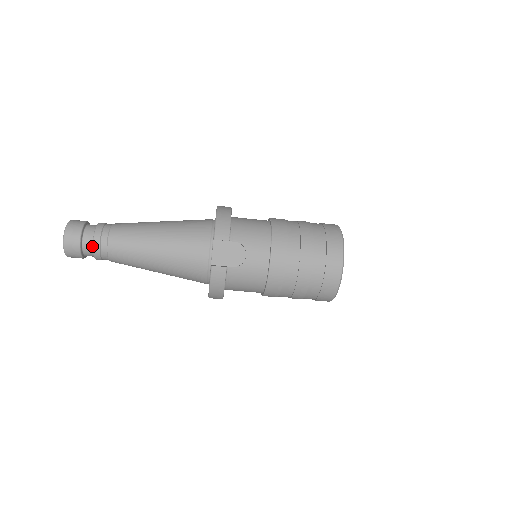
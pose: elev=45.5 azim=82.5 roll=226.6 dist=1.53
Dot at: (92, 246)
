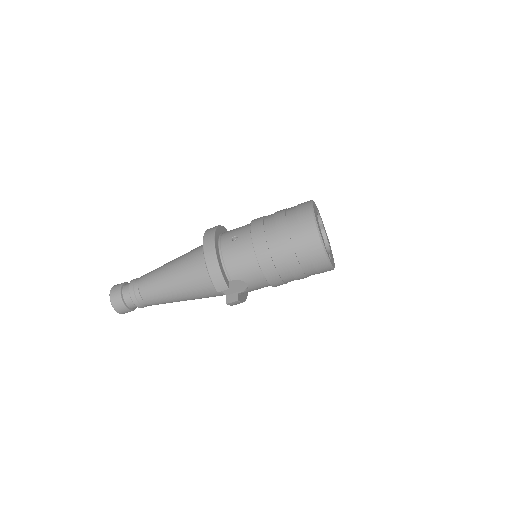
Dot at: (137, 306)
